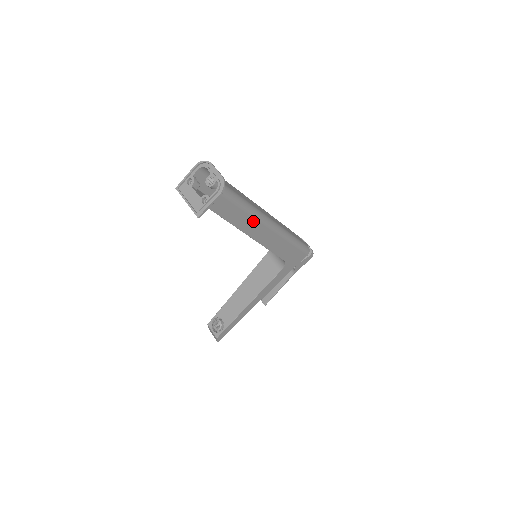
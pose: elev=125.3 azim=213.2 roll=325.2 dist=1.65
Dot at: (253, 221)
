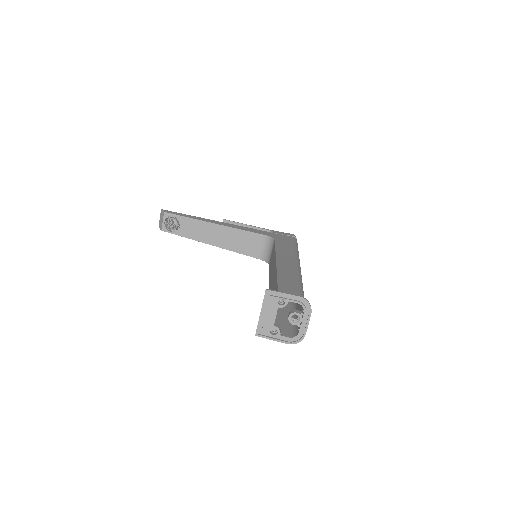
Dot at: occluded
